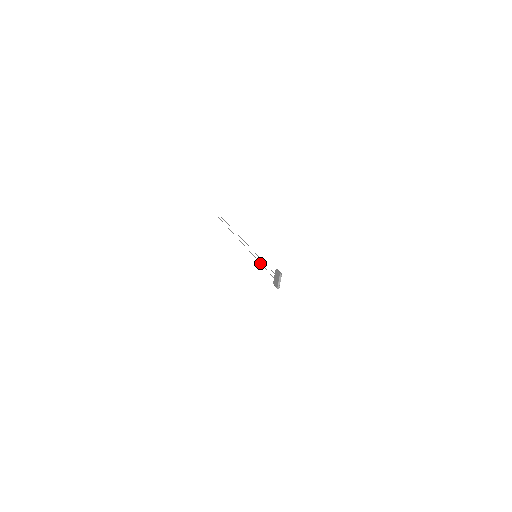
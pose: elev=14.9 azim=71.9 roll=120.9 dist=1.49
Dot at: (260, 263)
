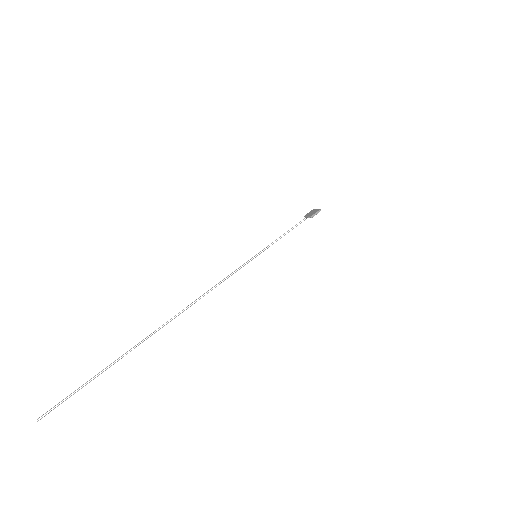
Dot at: (272, 244)
